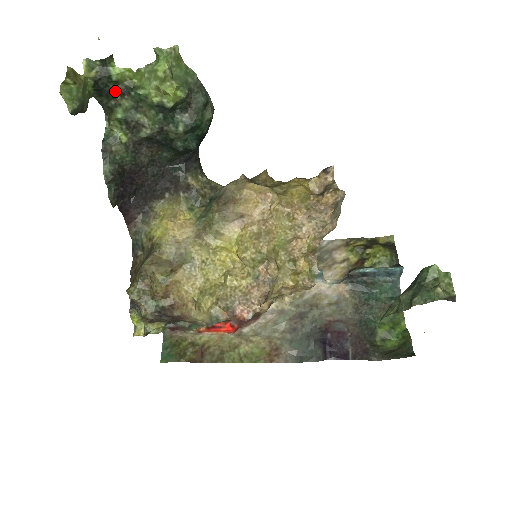
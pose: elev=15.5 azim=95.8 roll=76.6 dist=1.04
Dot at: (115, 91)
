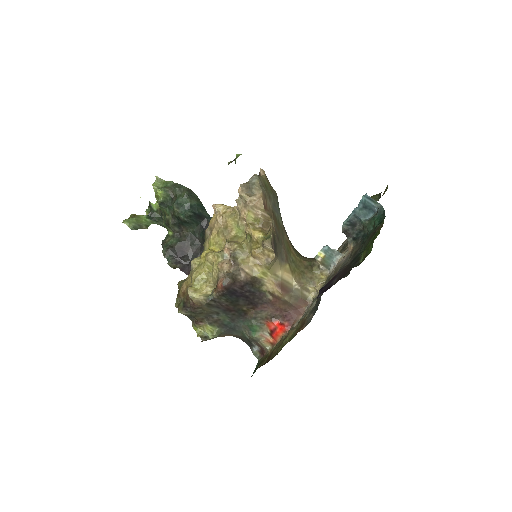
Dot at: (160, 215)
